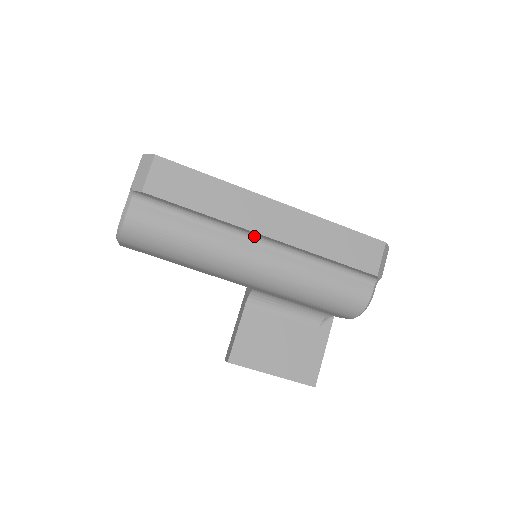
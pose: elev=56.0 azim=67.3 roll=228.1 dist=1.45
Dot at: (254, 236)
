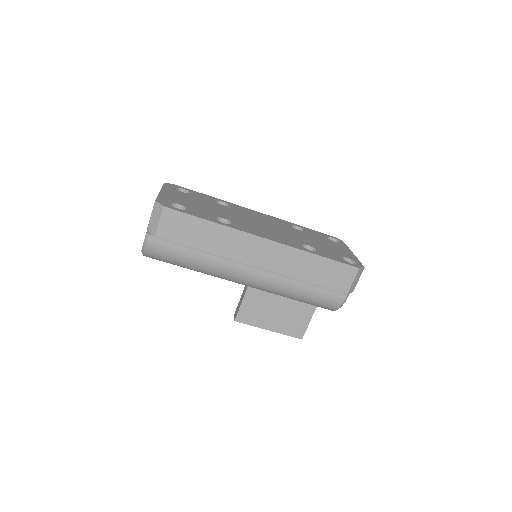
Dot at: occluded
